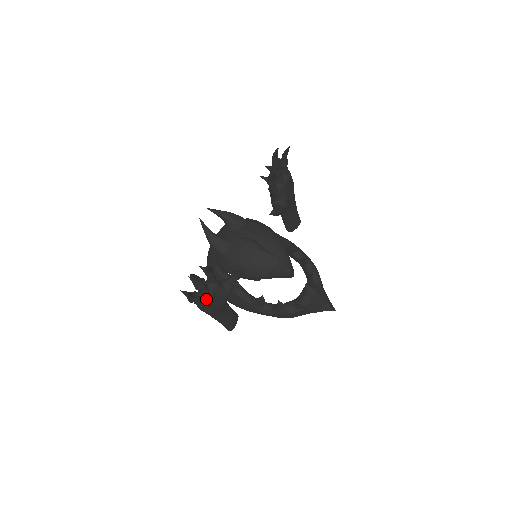
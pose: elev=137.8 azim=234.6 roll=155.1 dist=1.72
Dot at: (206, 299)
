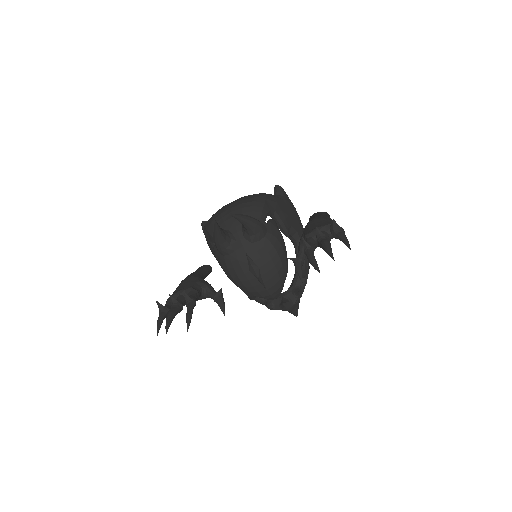
Dot at: occluded
